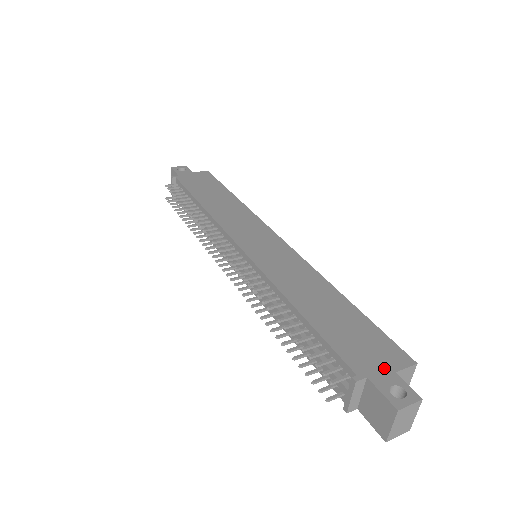
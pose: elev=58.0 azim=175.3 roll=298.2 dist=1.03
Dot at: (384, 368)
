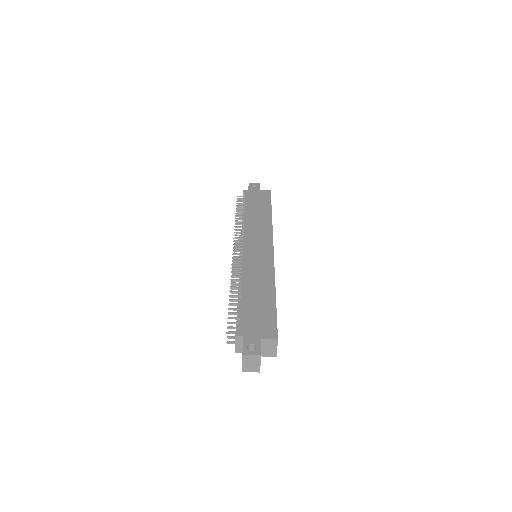
Dot at: (257, 335)
